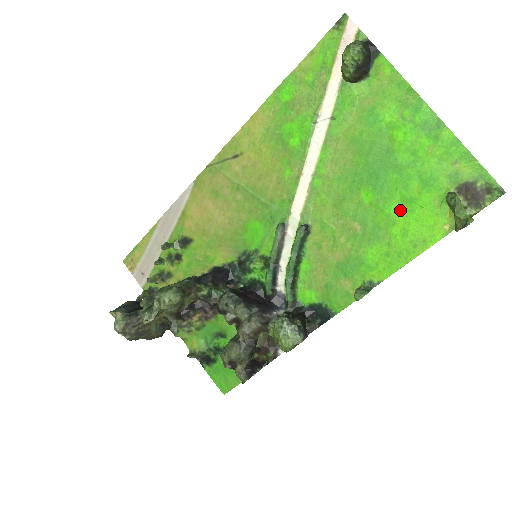
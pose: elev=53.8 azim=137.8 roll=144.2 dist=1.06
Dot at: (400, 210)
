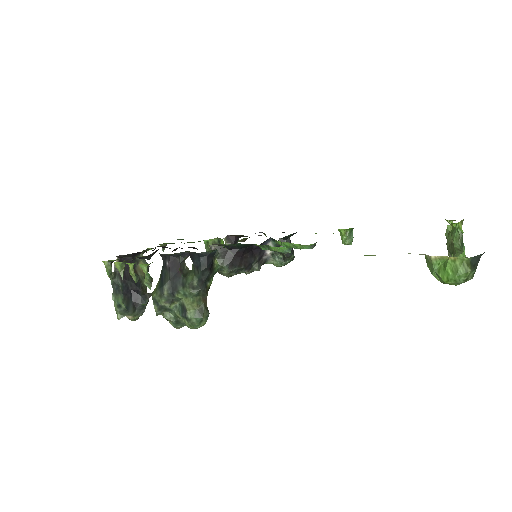
Dot at: occluded
